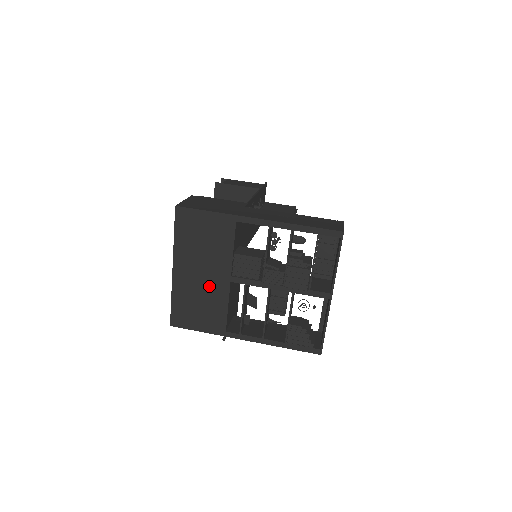
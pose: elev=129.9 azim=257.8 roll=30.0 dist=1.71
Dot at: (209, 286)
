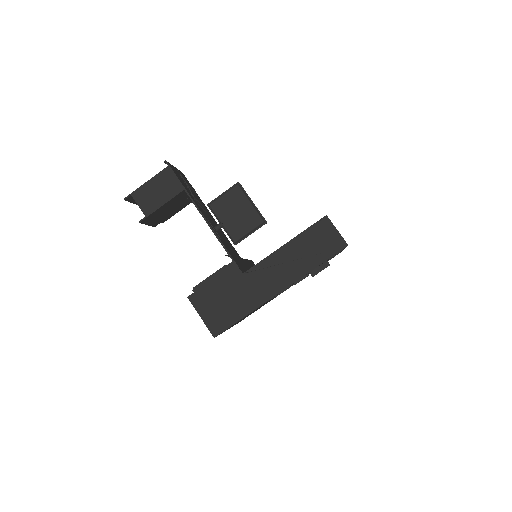
Dot at: occluded
